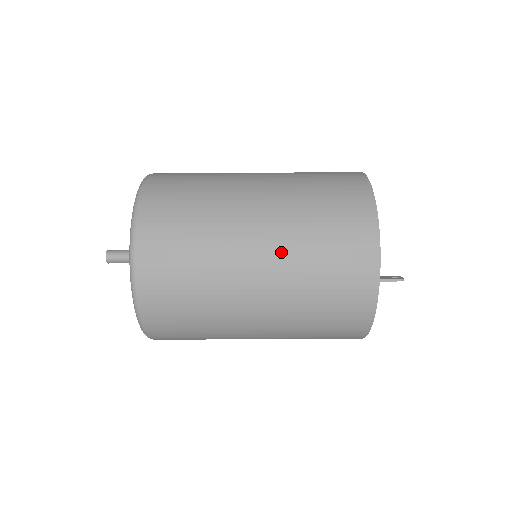
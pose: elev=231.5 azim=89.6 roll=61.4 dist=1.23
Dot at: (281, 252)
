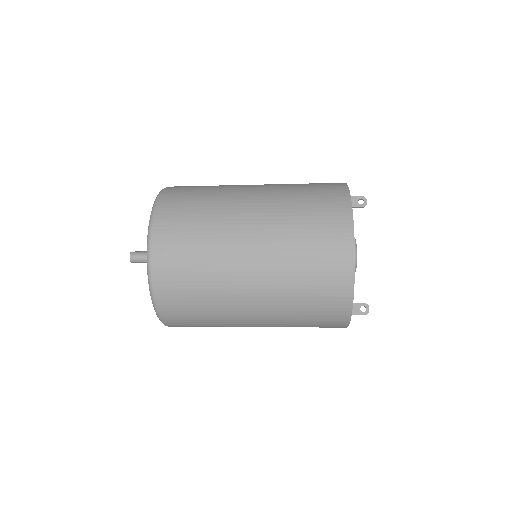
Dot at: (273, 324)
